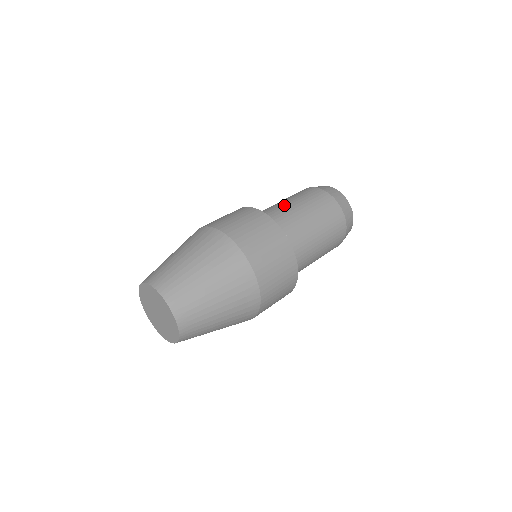
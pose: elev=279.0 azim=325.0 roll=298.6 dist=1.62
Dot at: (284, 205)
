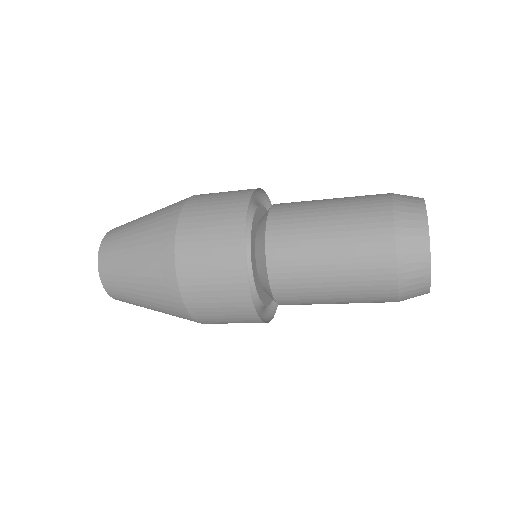
Dot at: (308, 234)
